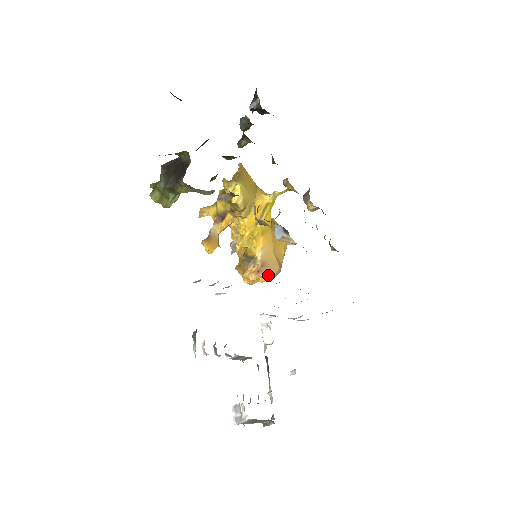
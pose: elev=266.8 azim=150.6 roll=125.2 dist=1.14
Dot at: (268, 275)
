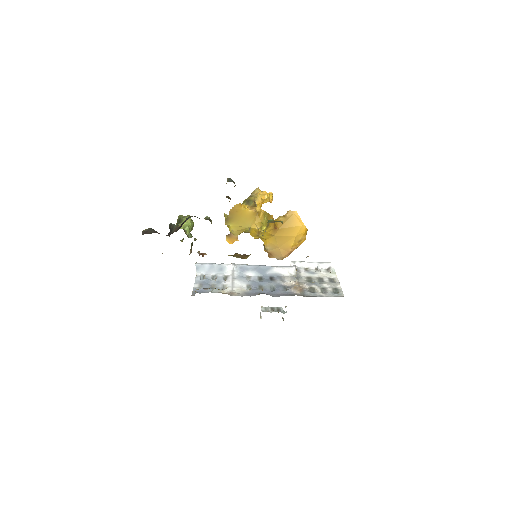
Dot at: (276, 258)
